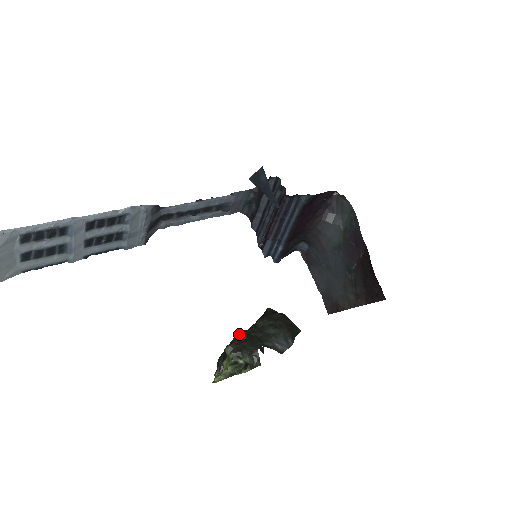
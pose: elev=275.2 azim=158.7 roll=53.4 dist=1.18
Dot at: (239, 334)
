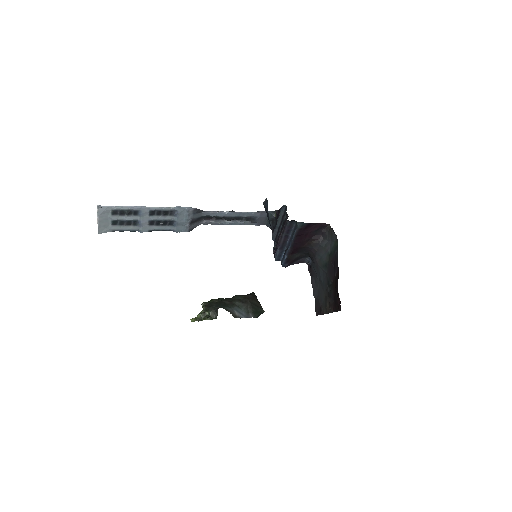
Dot at: occluded
